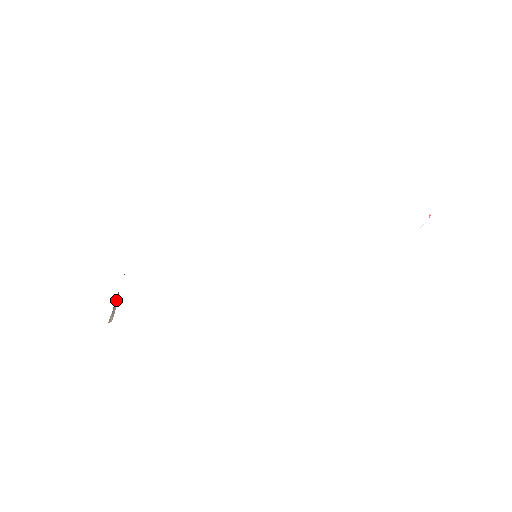
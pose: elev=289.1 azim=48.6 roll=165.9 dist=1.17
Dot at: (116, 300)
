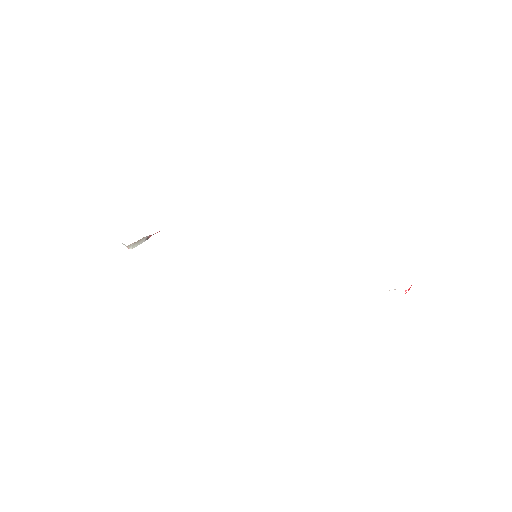
Dot at: (143, 240)
